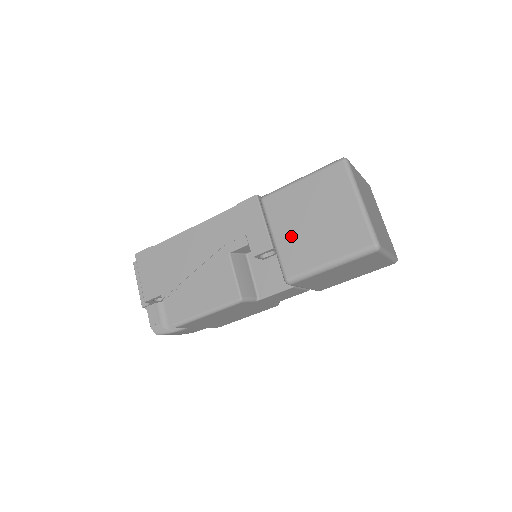
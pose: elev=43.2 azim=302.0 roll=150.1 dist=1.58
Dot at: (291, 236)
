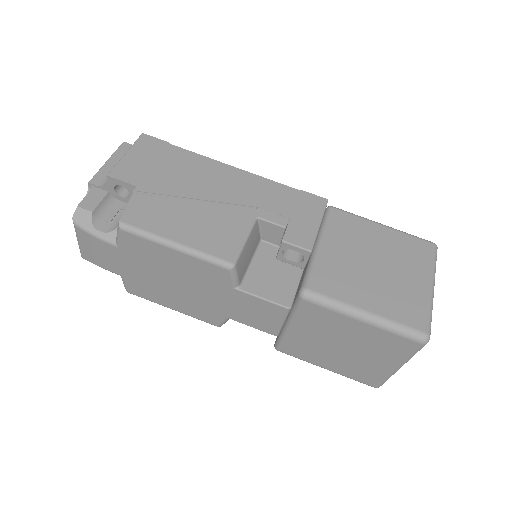
Dot at: (340, 258)
